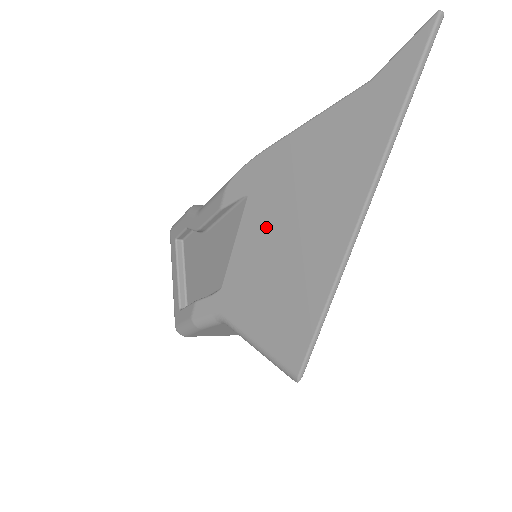
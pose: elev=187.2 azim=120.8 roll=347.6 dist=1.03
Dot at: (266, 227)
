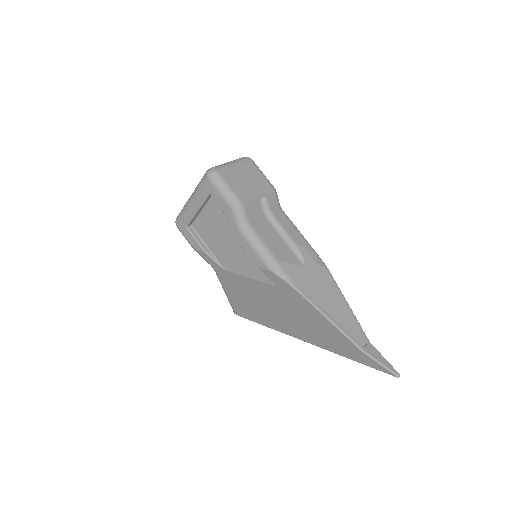
Dot at: (272, 299)
